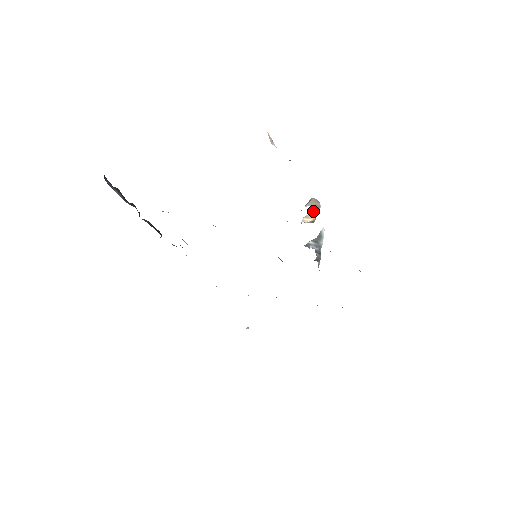
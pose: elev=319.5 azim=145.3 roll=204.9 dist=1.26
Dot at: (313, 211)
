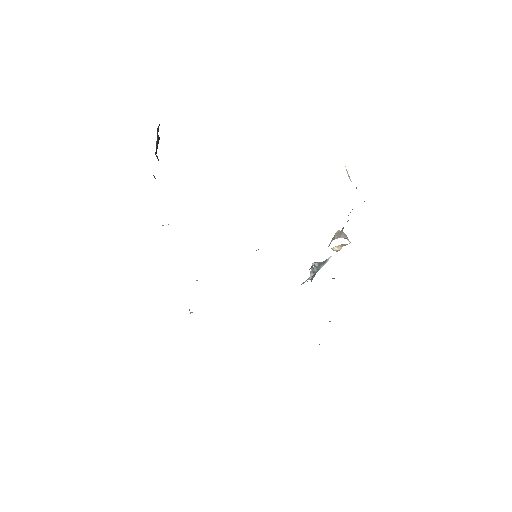
Dot at: (345, 244)
